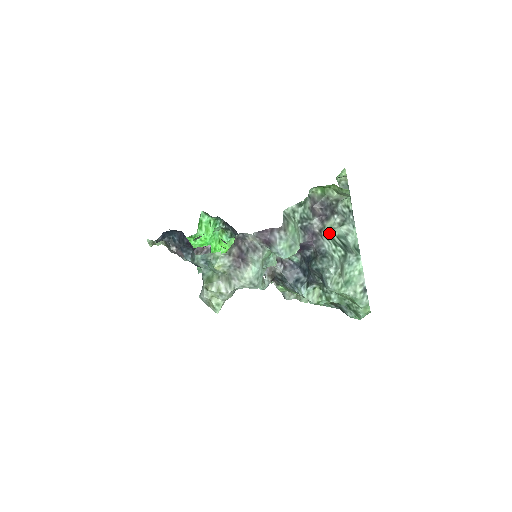
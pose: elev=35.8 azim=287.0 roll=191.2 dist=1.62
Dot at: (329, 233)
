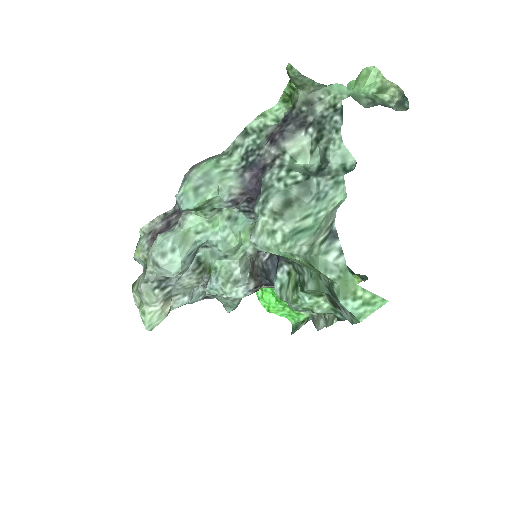
Dot at: (304, 164)
